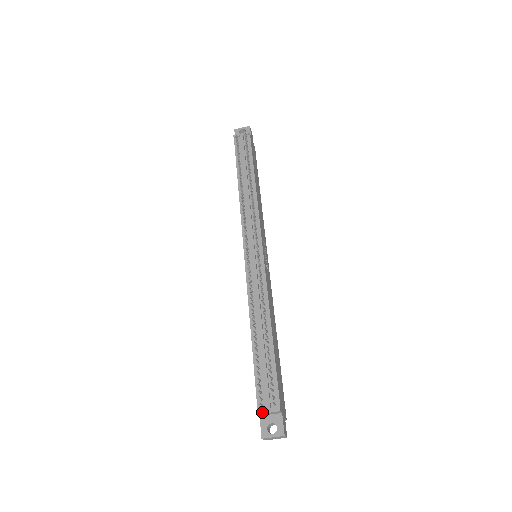
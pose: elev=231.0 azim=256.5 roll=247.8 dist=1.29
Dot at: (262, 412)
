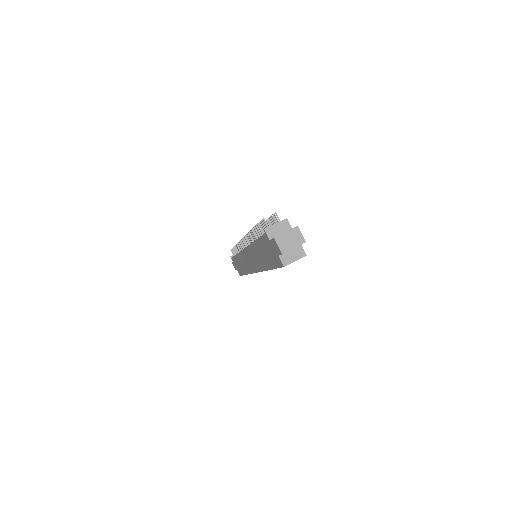
Dot at: (269, 227)
